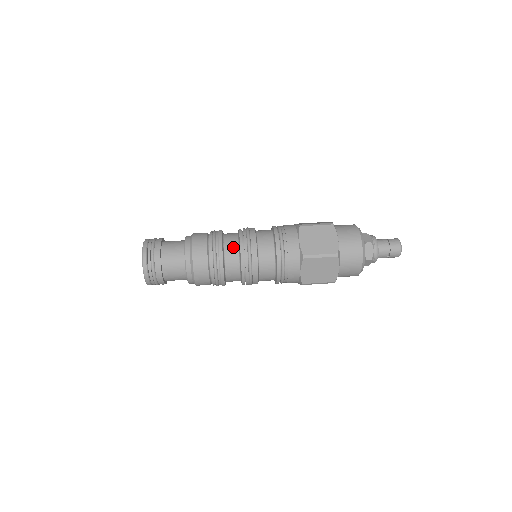
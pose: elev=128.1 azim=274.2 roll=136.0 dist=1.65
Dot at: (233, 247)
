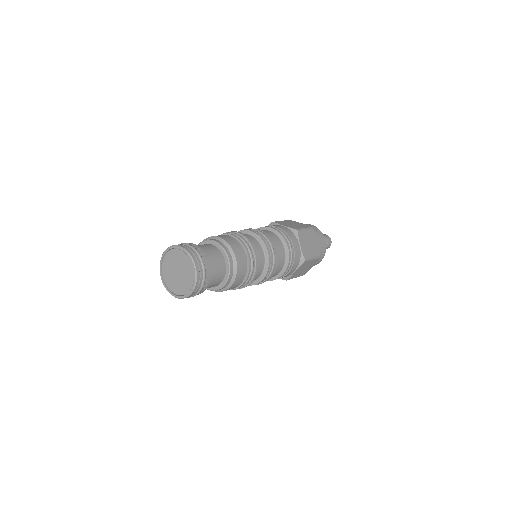
Dot at: (261, 254)
